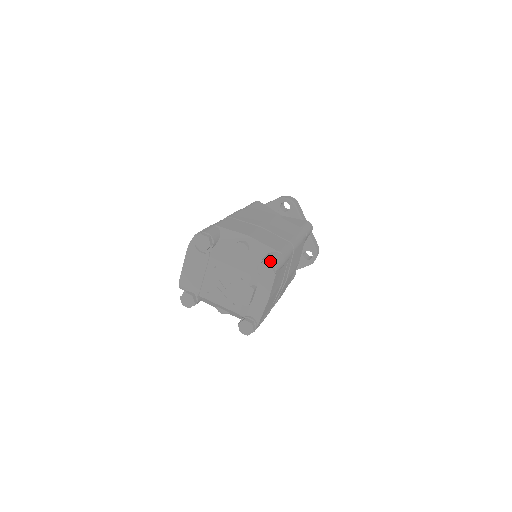
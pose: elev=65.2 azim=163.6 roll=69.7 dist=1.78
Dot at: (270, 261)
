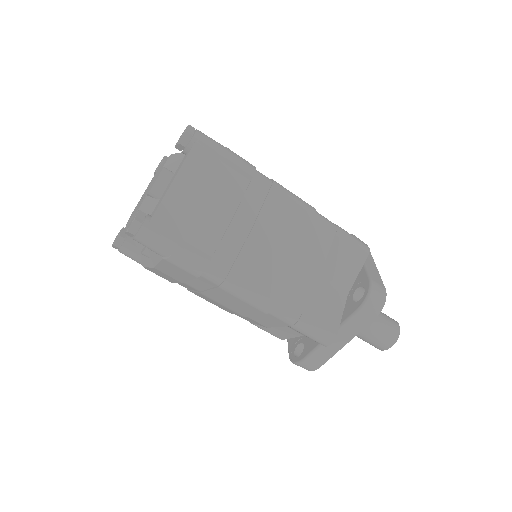
Dot at: occluded
